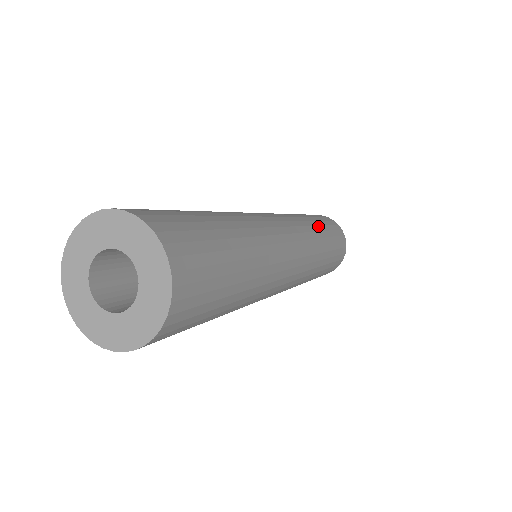
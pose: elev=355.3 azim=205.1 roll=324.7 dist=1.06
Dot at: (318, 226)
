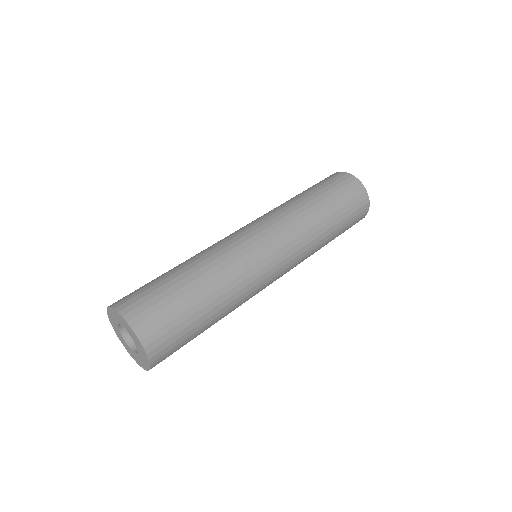
Dot at: (330, 234)
